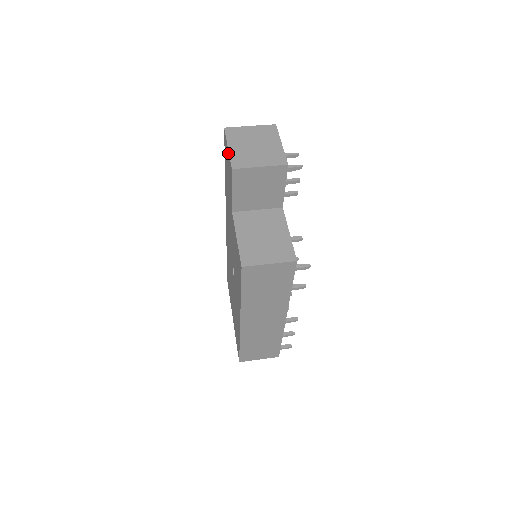
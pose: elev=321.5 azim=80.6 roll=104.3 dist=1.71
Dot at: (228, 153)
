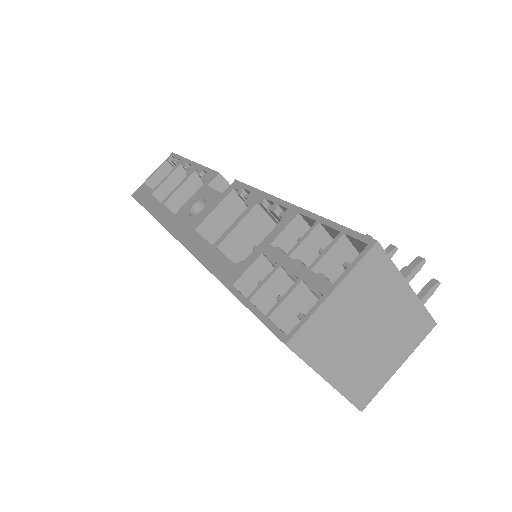
Dot at: occluded
